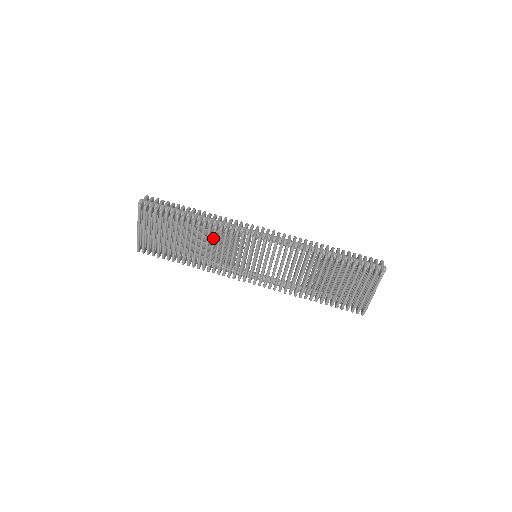
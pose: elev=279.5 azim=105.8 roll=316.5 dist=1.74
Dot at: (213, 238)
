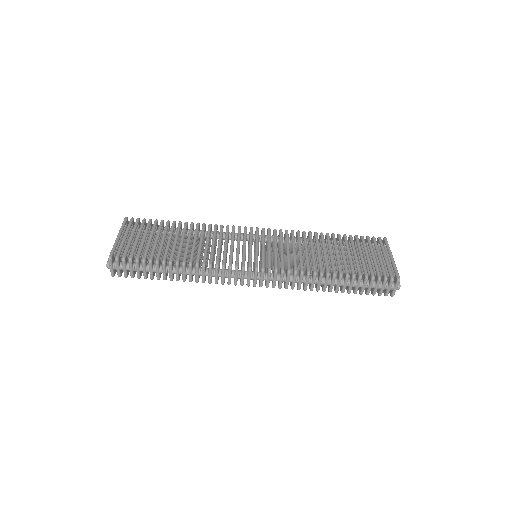
Dot at: occluded
